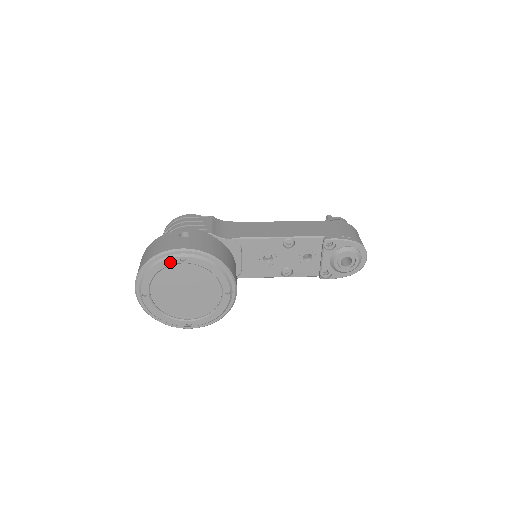
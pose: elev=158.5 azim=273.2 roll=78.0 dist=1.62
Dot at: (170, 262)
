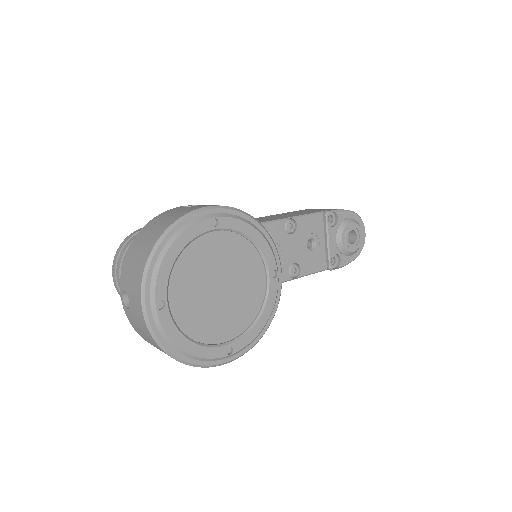
Dot at: (197, 230)
